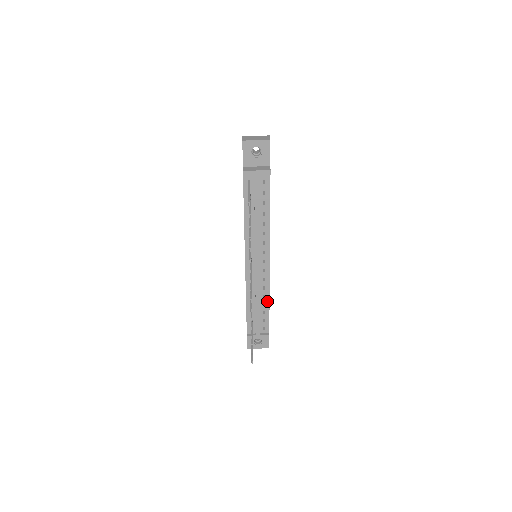
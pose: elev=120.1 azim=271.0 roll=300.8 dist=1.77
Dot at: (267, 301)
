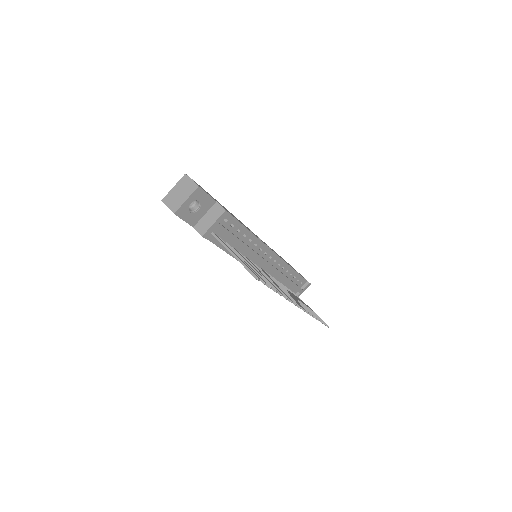
Dot at: (291, 271)
